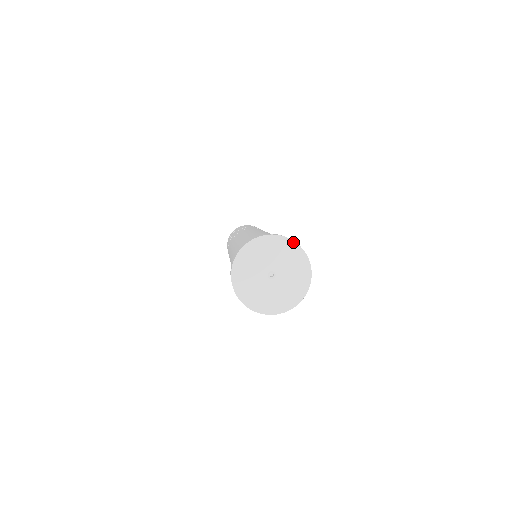
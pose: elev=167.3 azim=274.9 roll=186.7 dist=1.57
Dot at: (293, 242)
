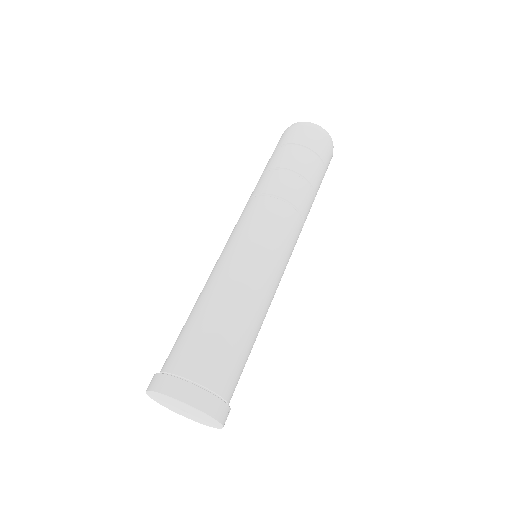
Dot at: (202, 413)
